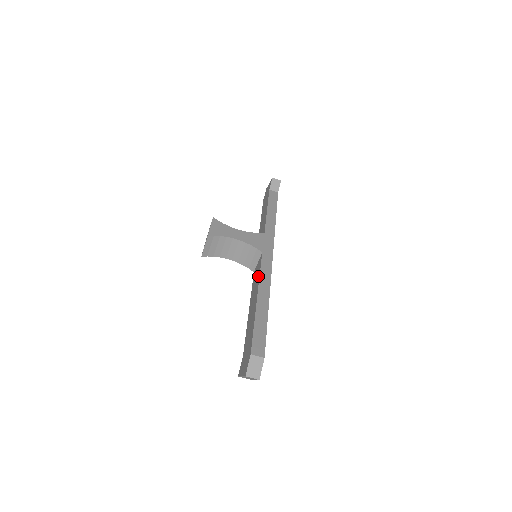
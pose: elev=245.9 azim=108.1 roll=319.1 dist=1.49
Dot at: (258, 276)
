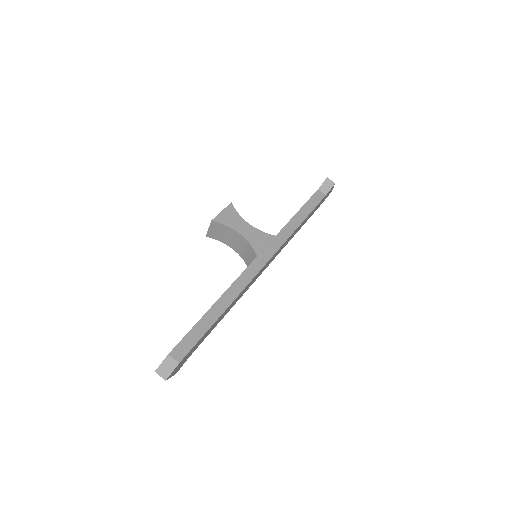
Dot at: (237, 279)
